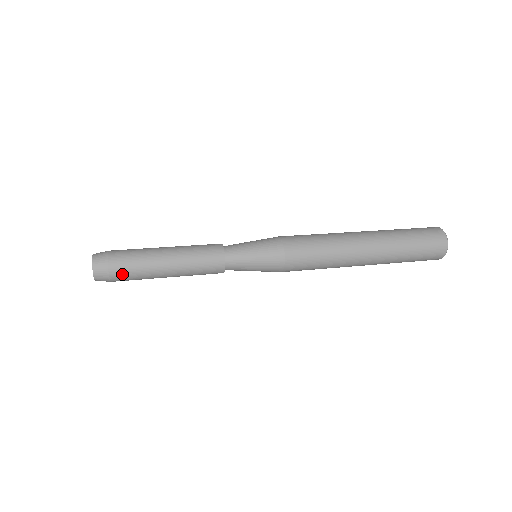
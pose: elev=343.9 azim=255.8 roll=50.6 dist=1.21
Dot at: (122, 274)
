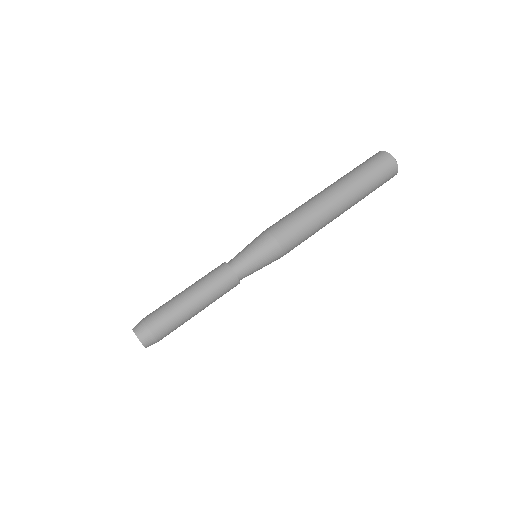
Dot at: (166, 334)
